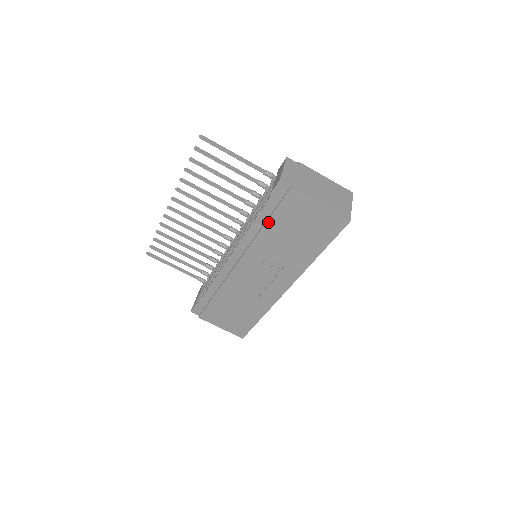
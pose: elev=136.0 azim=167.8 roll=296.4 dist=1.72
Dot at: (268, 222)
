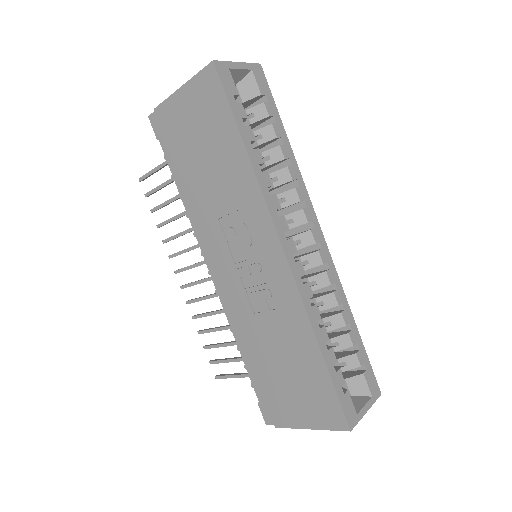
Dot at: (180, 173)
